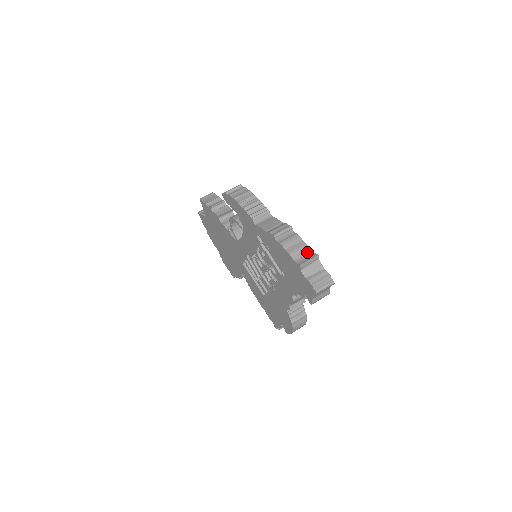
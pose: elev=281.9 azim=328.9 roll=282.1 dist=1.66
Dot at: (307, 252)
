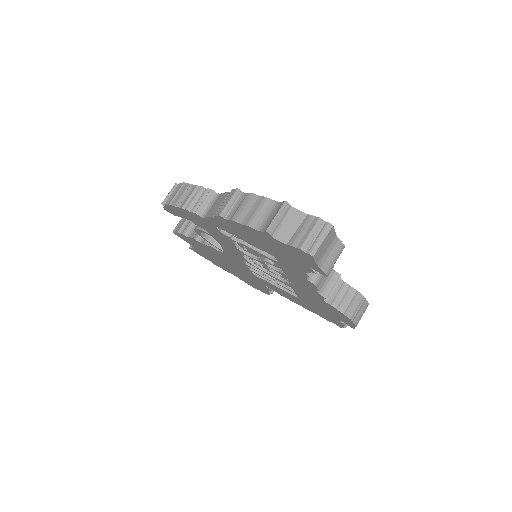
Dot at: (271, 207)
